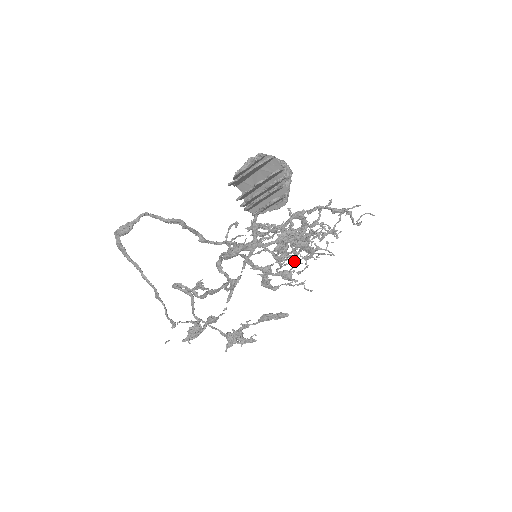
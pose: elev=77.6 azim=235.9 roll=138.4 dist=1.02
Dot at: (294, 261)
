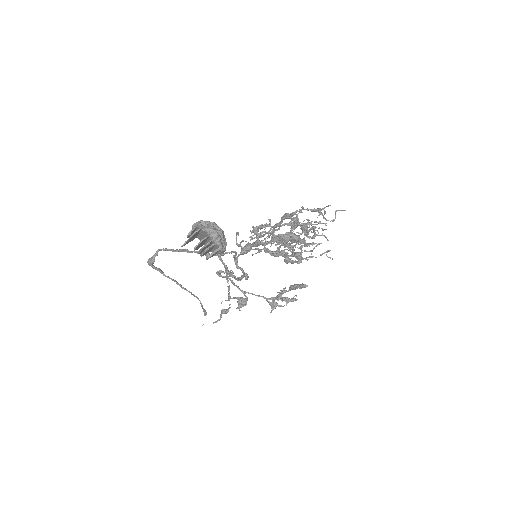
Dot at: (291, 252)
